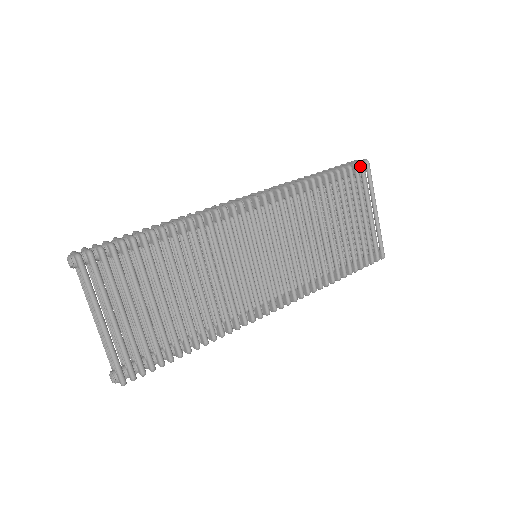
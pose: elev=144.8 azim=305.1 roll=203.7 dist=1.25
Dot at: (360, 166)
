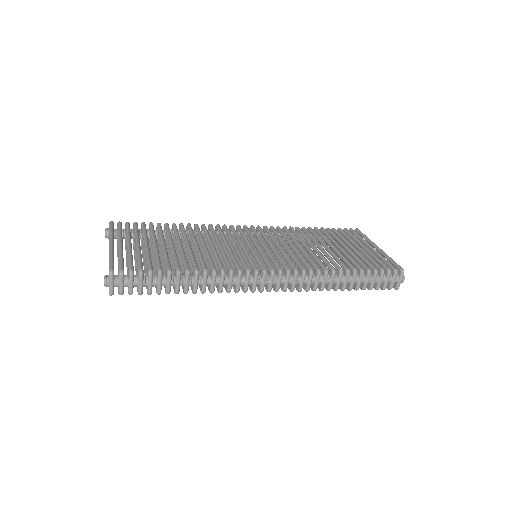
Dot at: (350, 230)
